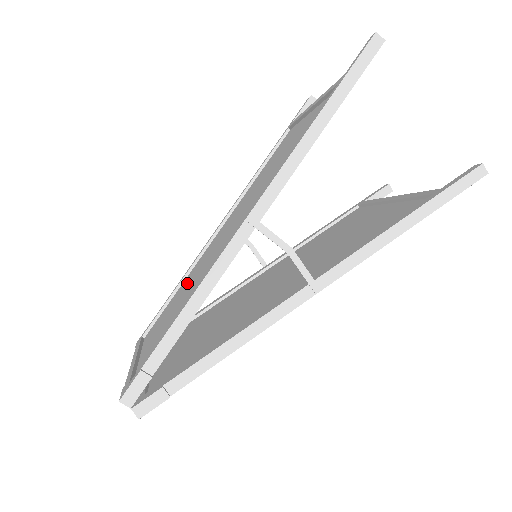
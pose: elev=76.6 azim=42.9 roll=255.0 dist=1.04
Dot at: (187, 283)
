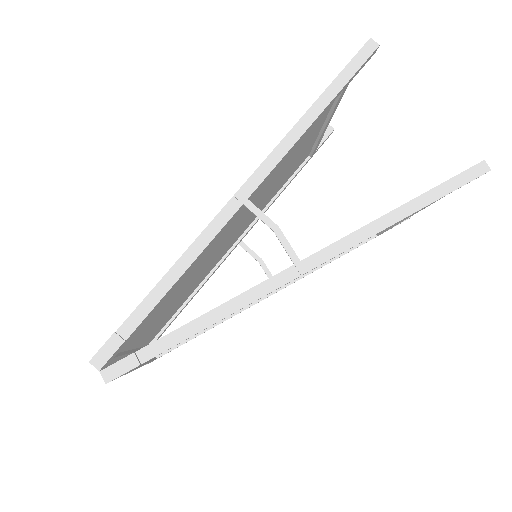
Dot at: occluded
